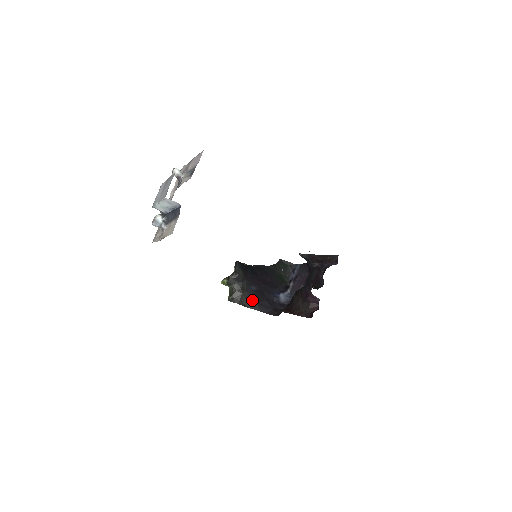
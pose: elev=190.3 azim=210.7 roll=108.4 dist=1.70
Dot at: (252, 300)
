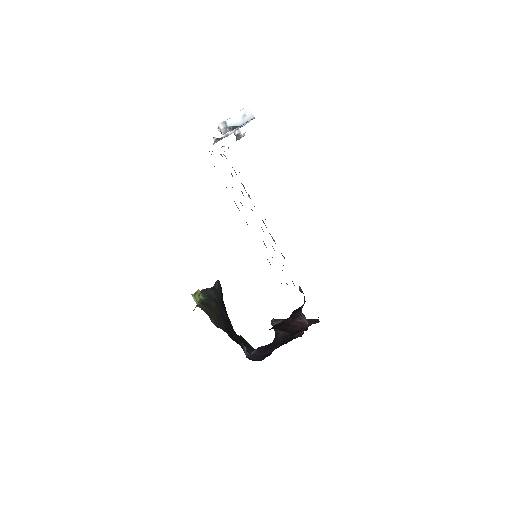
Dot at: (221, 321)
